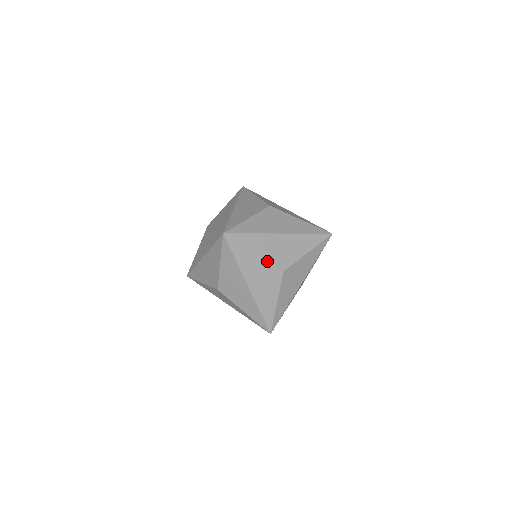
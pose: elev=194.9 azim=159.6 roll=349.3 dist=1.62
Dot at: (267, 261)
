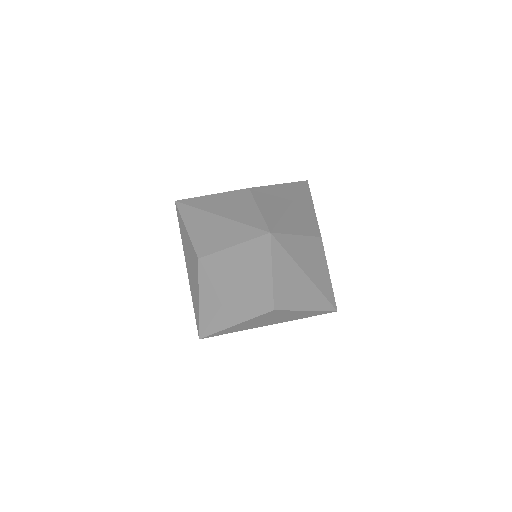
Dot at: (273, 290)
